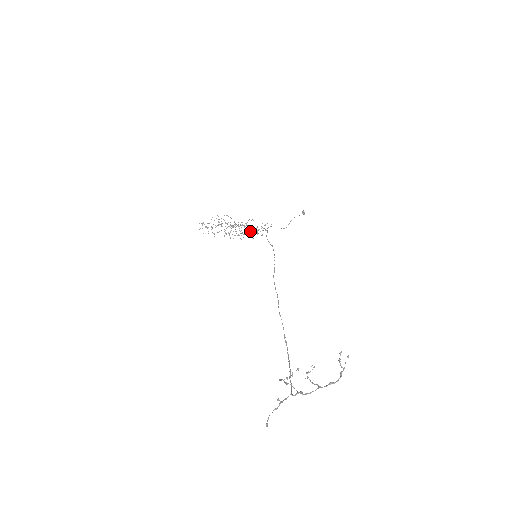
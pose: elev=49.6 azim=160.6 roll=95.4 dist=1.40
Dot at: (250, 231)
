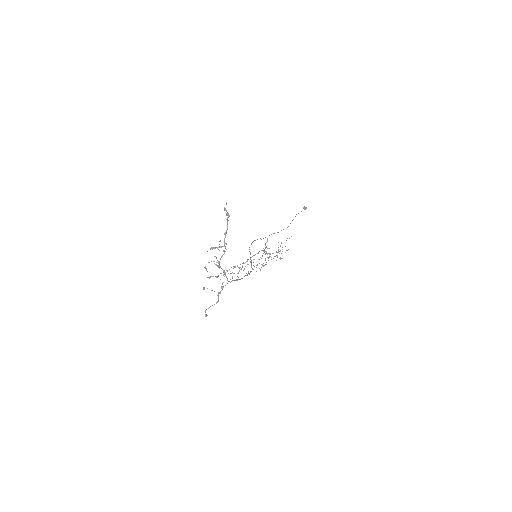
Dot at: (275, 256)
